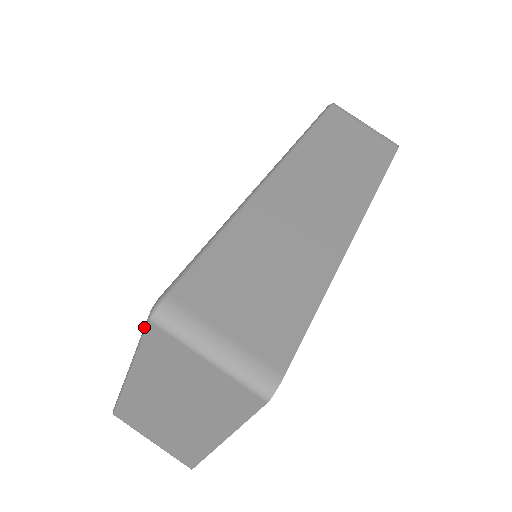
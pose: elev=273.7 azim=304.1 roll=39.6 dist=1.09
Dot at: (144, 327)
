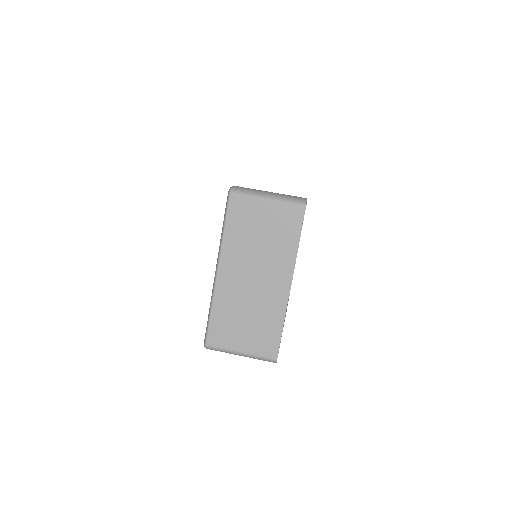
Dot at: (226, 207)
